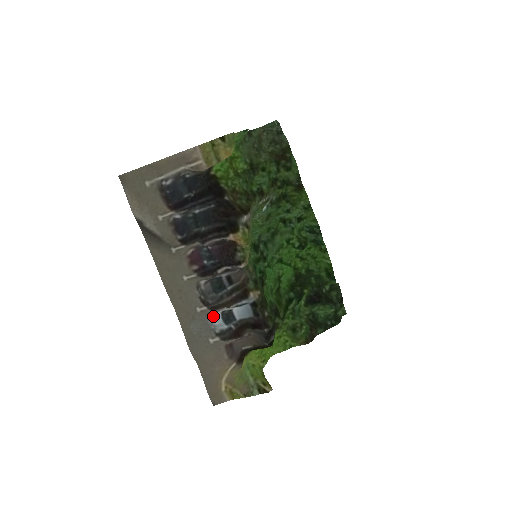
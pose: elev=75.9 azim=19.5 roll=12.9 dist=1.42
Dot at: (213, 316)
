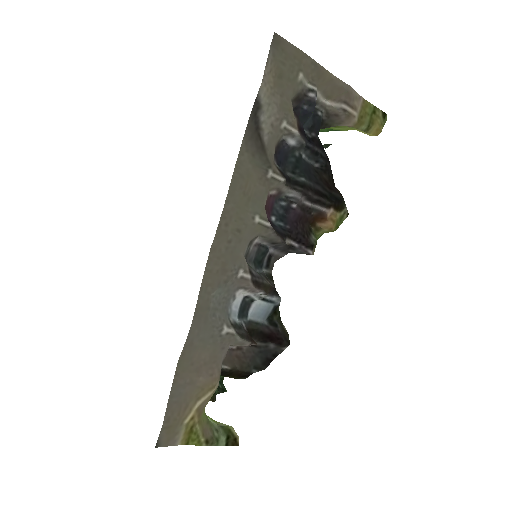
Dot at: (240, 295)
